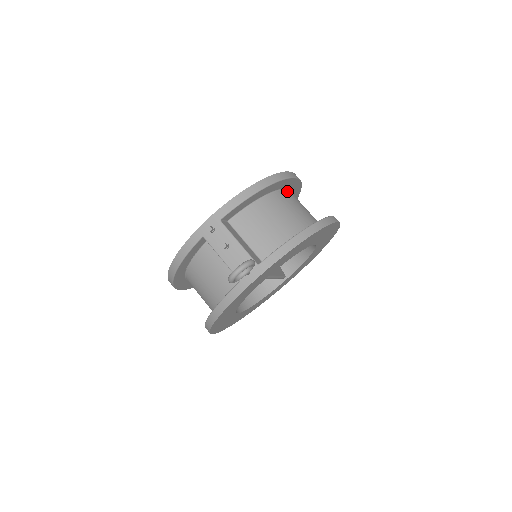
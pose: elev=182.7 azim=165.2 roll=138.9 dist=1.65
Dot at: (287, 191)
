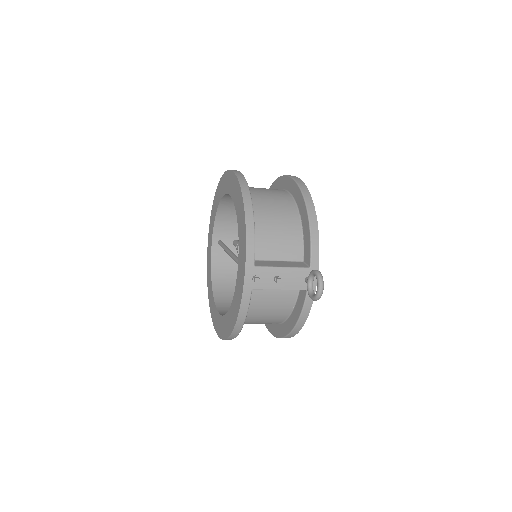
Dot at: occluded
